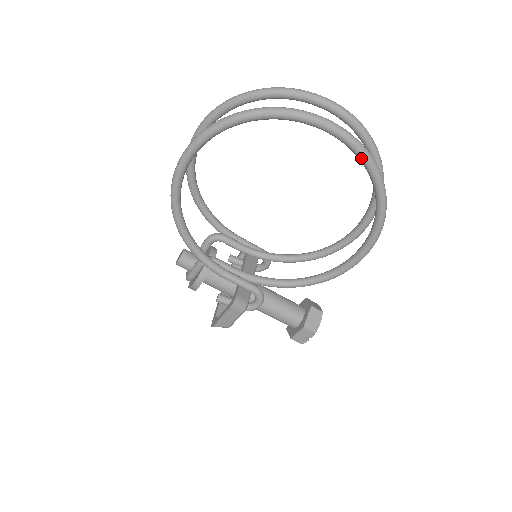
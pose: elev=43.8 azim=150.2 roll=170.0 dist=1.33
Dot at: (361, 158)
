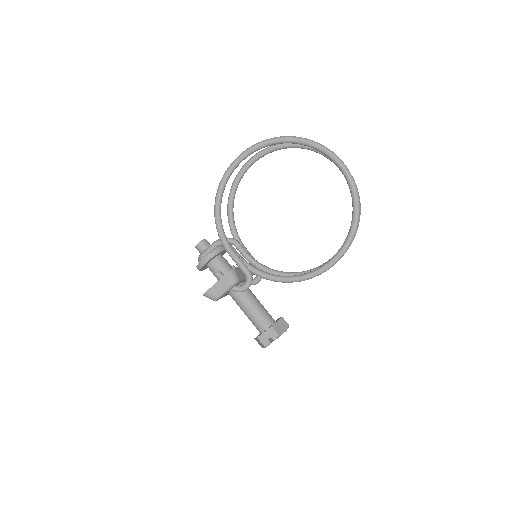
Dot at: (349, 182)
